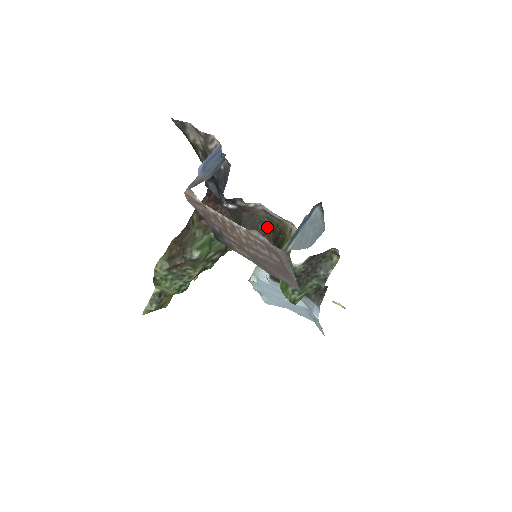
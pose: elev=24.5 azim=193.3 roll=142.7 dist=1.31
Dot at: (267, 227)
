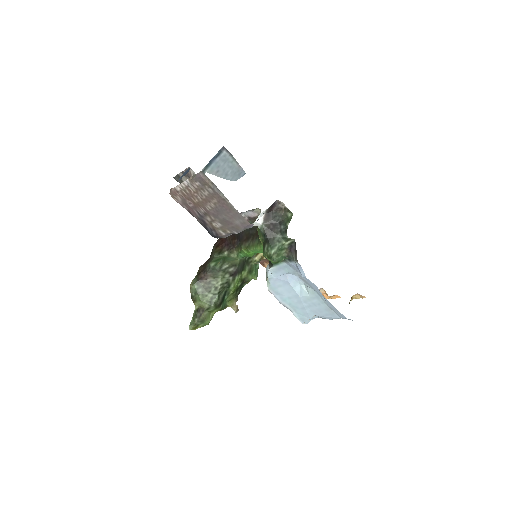
Dot at: (255, 230)
